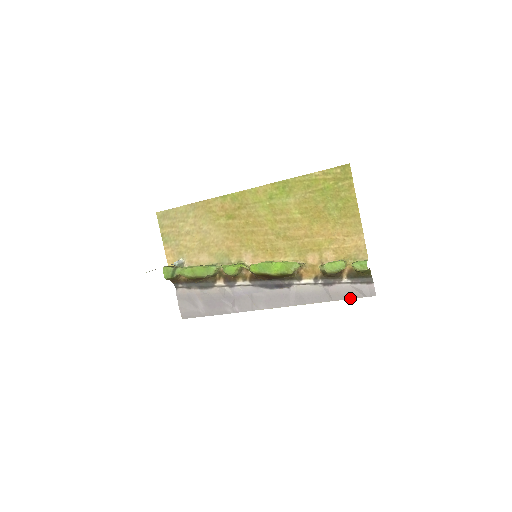
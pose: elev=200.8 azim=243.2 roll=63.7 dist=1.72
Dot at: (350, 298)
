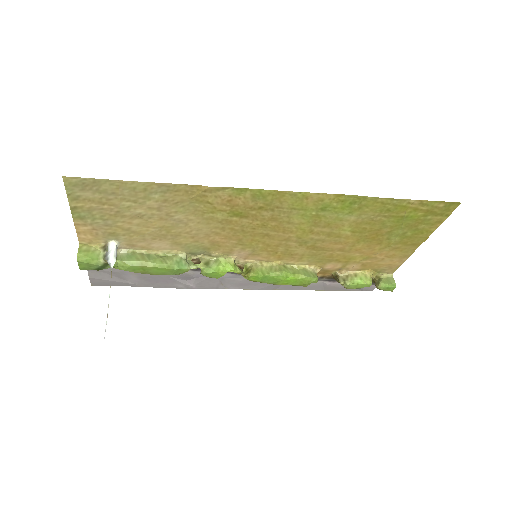
Dot at: (345, 290)
